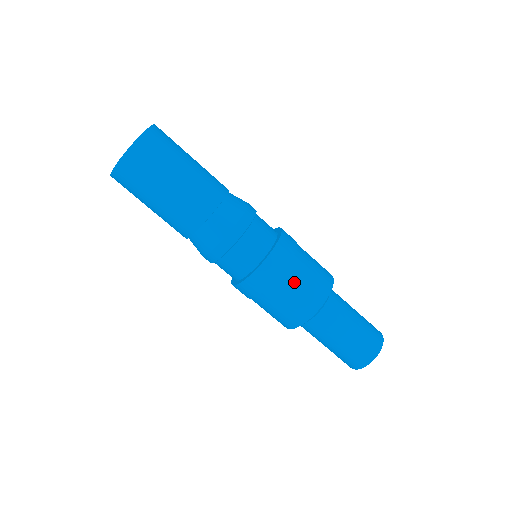
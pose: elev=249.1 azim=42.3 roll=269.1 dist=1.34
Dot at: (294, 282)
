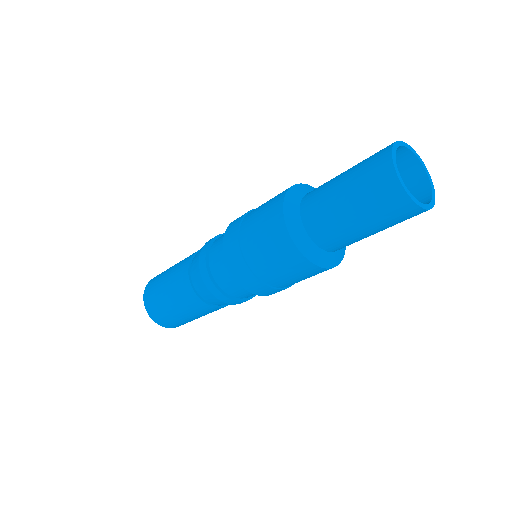
Dot at: (254, 214)
